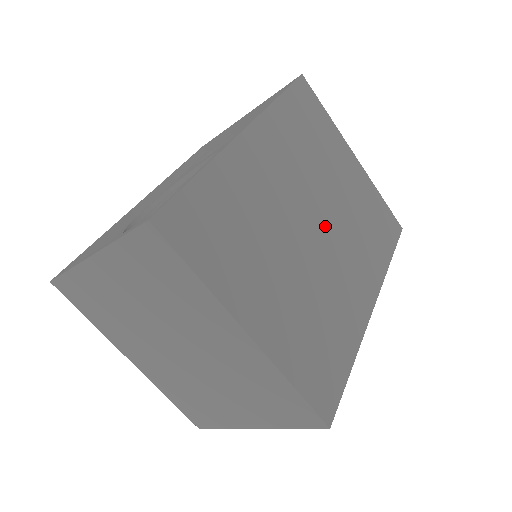
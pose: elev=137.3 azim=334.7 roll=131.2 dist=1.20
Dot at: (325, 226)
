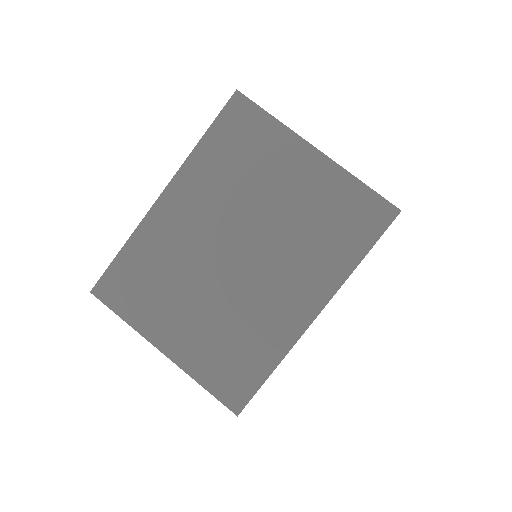
Dot at: (252, 250)
